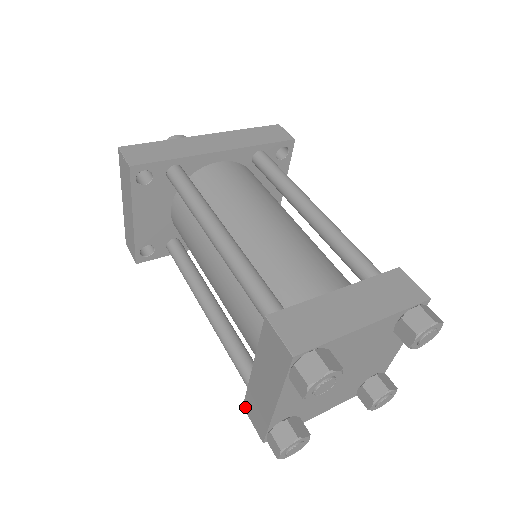
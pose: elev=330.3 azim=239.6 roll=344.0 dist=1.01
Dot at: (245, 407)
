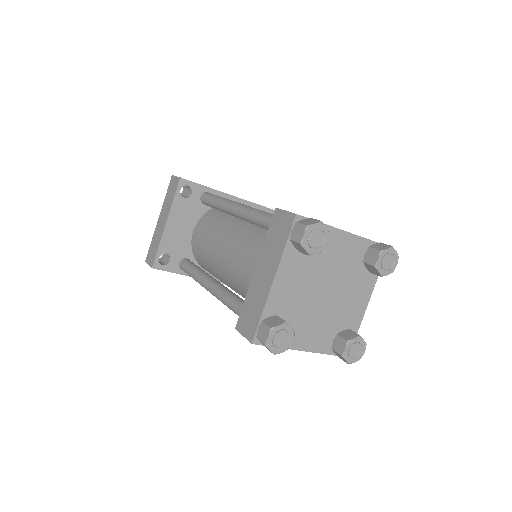
Dot at: (238, 325)
